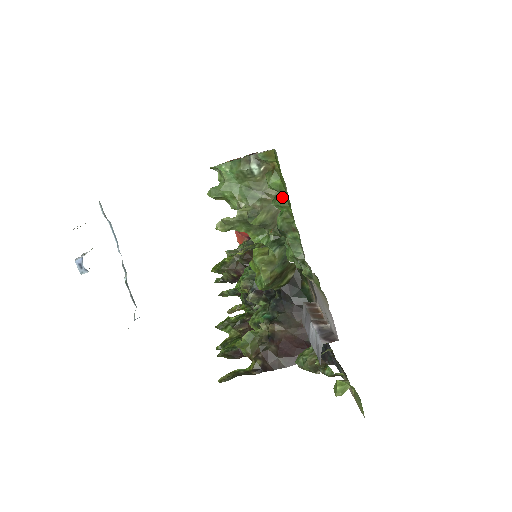
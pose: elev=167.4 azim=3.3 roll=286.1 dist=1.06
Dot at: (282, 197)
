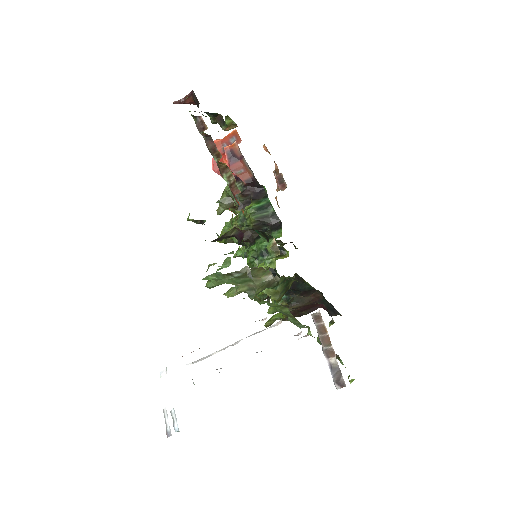
Dot at: (274, 305)
